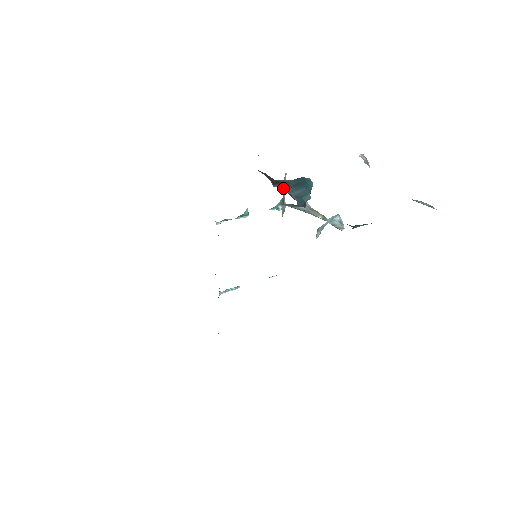
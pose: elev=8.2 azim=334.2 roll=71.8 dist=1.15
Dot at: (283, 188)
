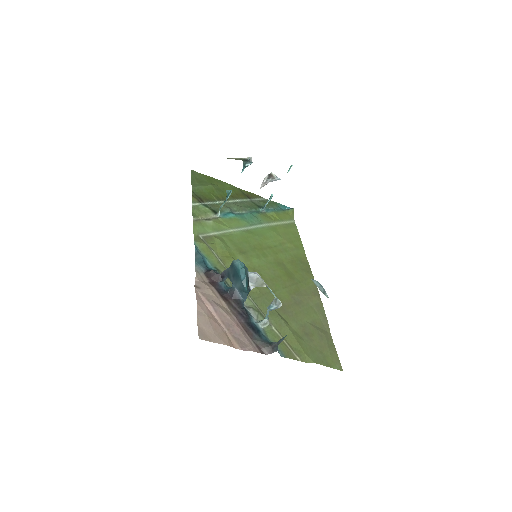
Dot at: (235, 159)
